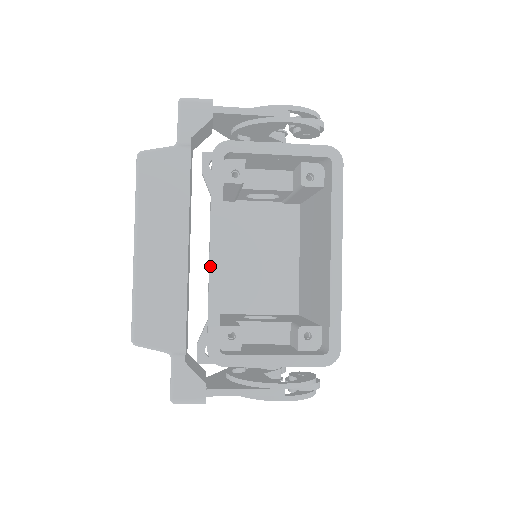
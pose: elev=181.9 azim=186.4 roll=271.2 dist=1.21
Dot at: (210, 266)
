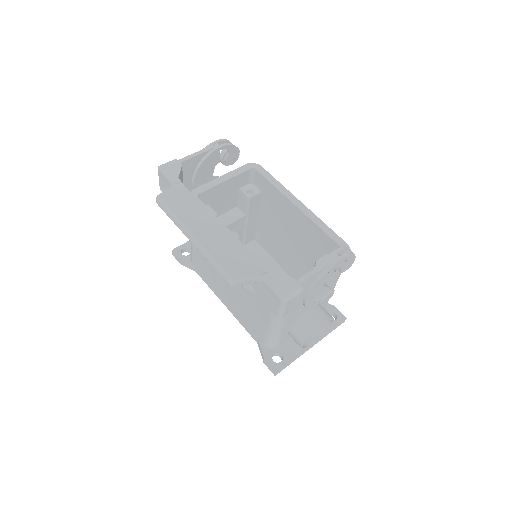
Dot at: occluded
